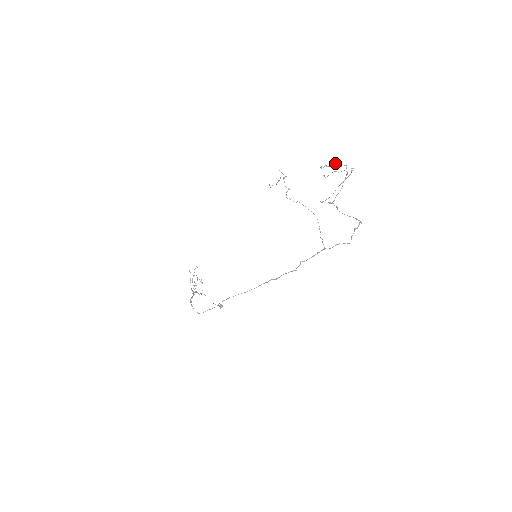
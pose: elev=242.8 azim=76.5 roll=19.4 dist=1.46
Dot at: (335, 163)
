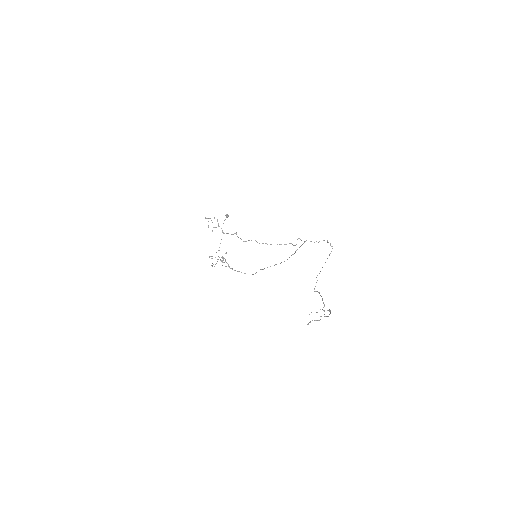
Dot at: occluded
